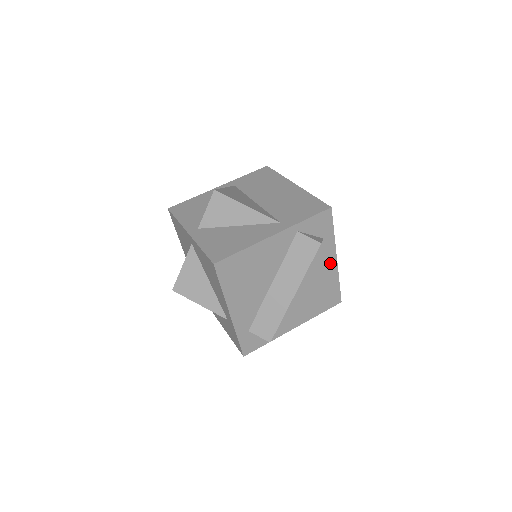
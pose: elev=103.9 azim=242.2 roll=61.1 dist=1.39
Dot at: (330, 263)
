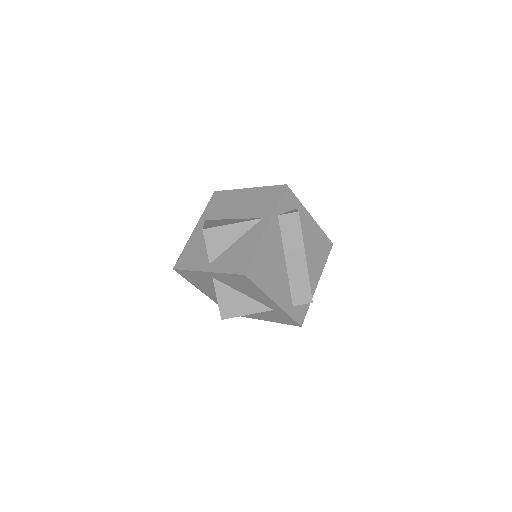
Dot at: (310, 222)
